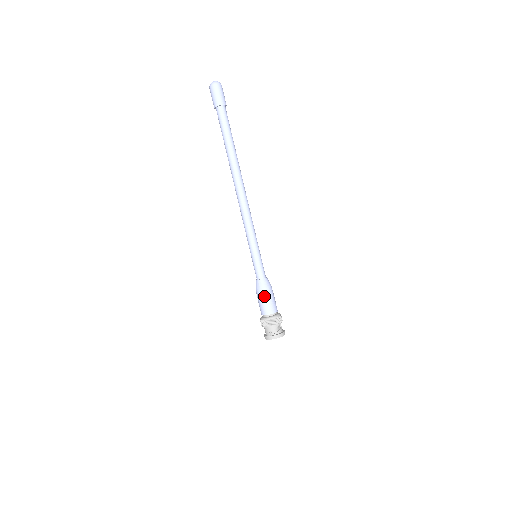
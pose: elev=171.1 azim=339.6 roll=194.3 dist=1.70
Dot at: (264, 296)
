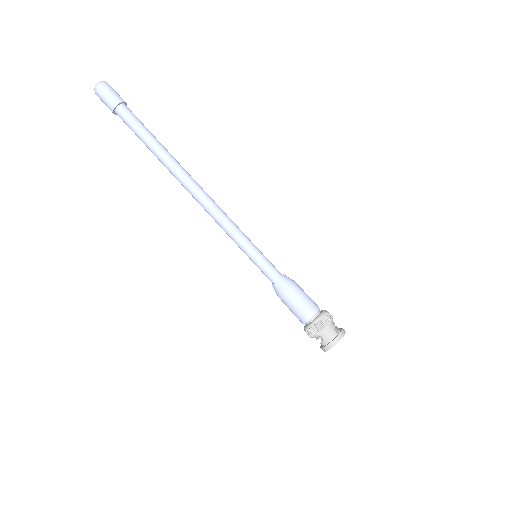
Dot at: (301, 290)
